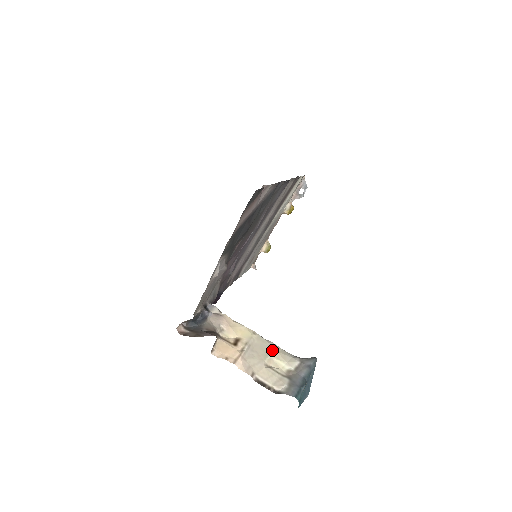
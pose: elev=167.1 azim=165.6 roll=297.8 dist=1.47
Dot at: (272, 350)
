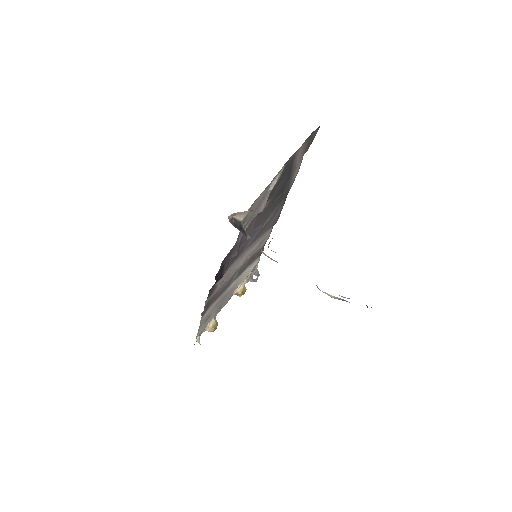
Dot at: occluded
